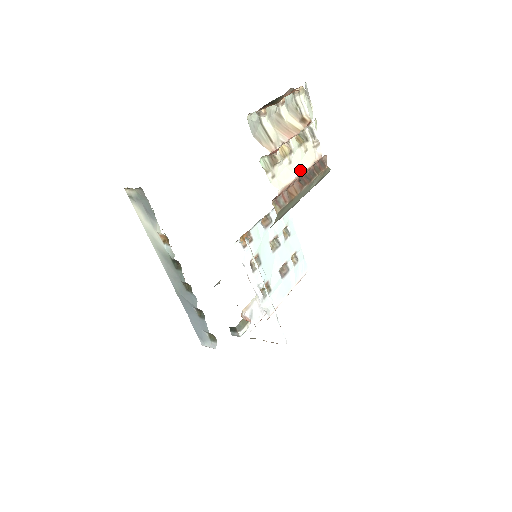
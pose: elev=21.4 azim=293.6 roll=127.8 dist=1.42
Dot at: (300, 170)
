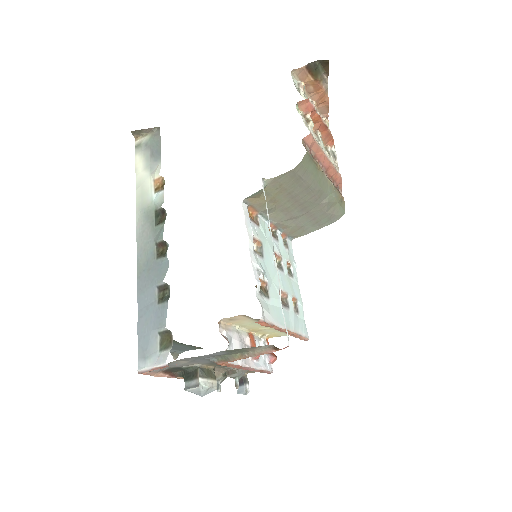
Dot at: (326, 153)
